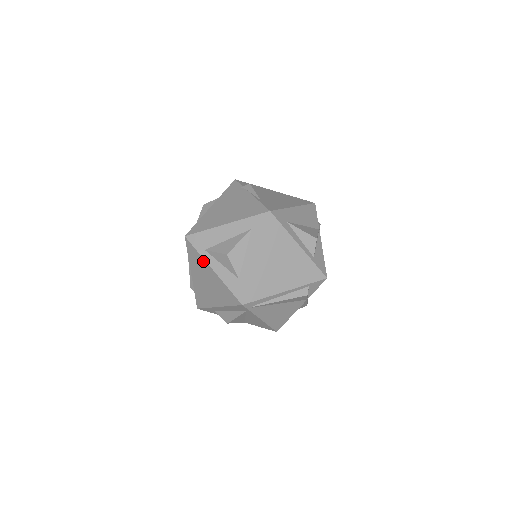
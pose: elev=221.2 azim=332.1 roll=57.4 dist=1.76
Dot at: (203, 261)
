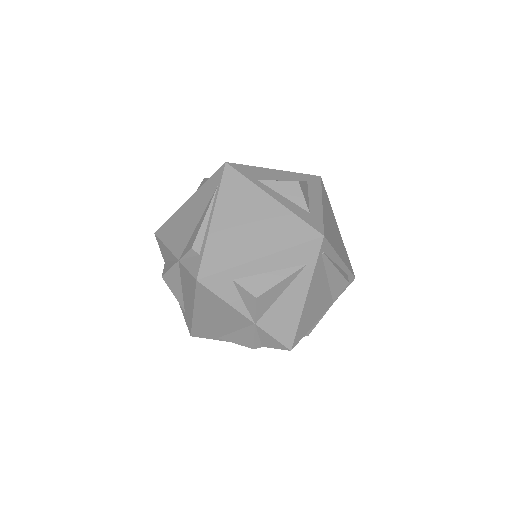
Dot at: (255, 189)
